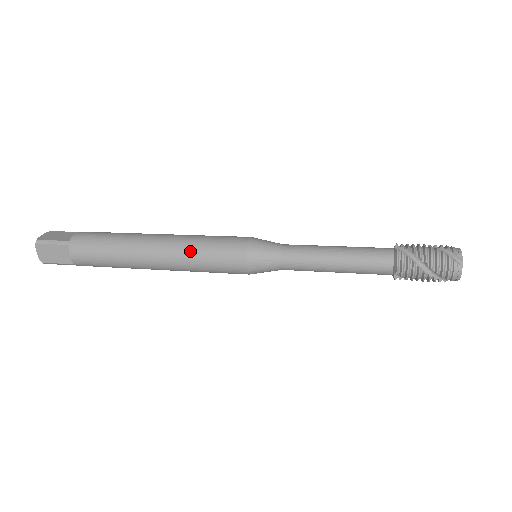
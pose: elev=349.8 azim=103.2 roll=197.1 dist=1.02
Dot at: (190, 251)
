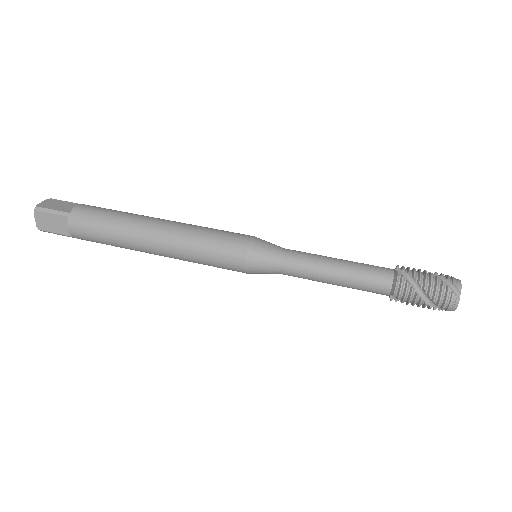
Dot at: (191, 242)
